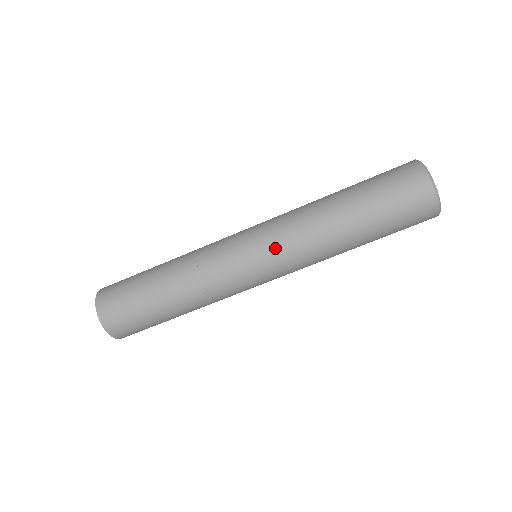
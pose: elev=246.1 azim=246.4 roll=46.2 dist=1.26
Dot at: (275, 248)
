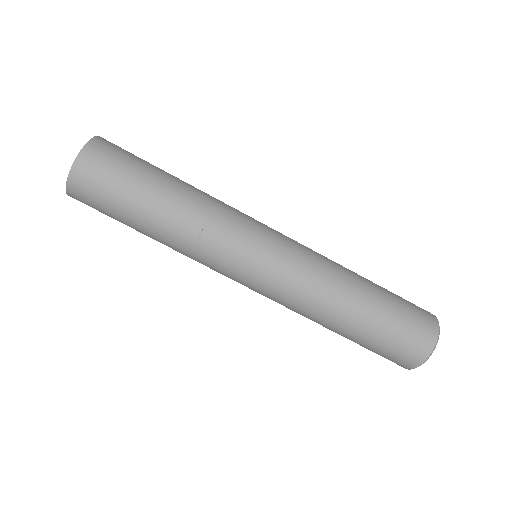
Dot at: (291, 257)
